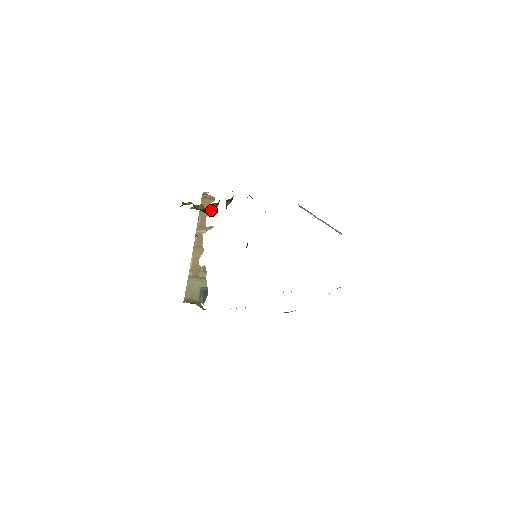
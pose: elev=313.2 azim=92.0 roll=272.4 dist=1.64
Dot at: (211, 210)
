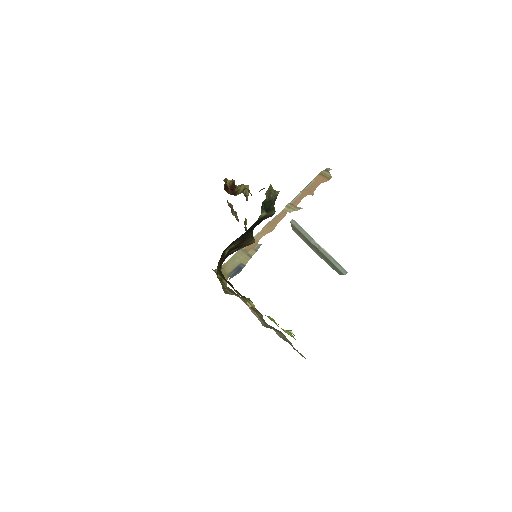
Dot at: (235, 194)
